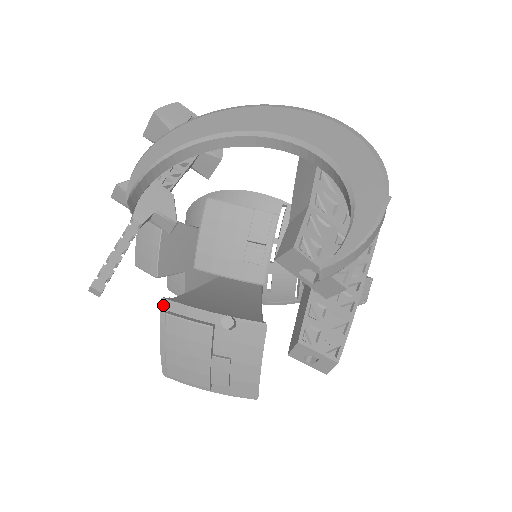
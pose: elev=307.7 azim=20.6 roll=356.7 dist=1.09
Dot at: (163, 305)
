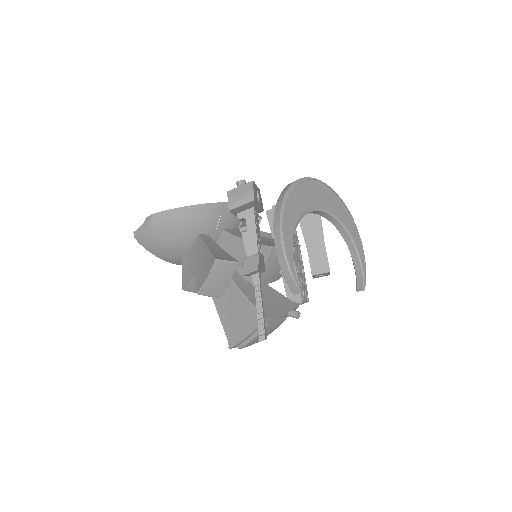
Dot at: occluded
